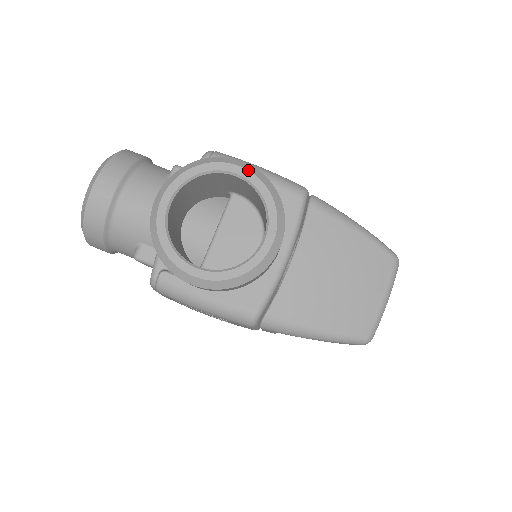
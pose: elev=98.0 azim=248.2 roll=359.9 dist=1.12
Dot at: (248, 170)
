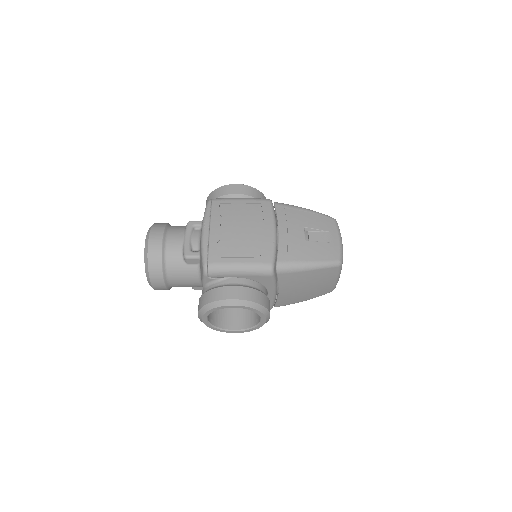
Dot at: (238, 306)
